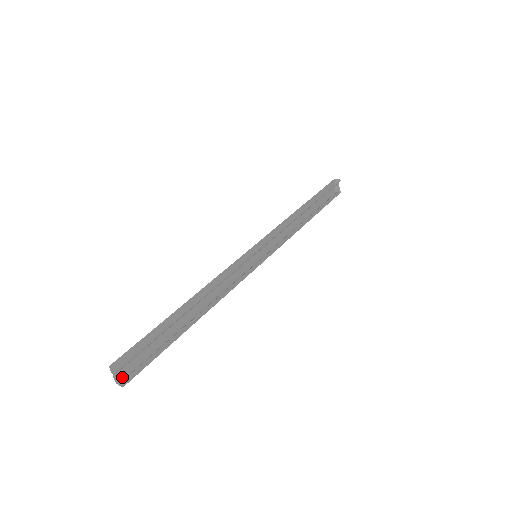
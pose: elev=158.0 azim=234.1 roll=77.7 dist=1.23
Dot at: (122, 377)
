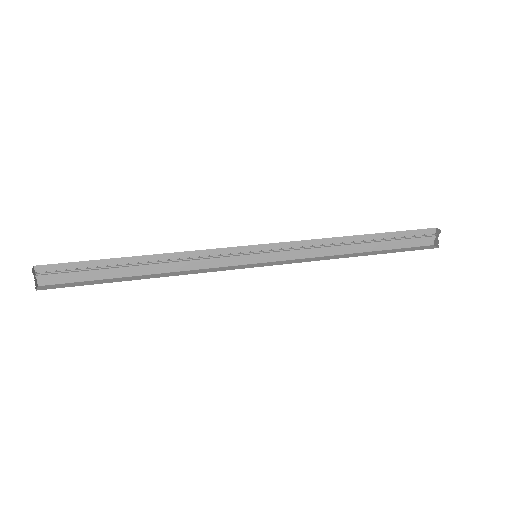
Dot at: (47, 285)
